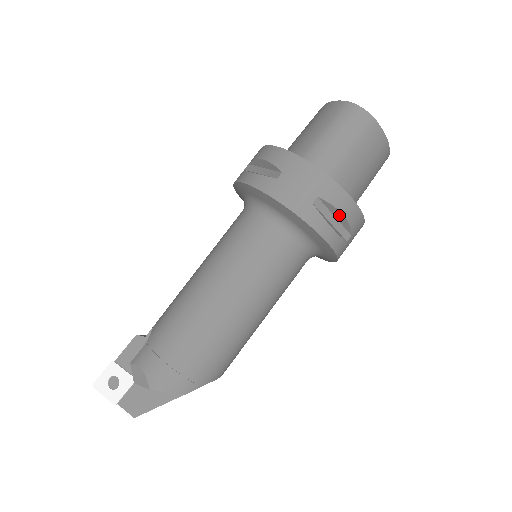
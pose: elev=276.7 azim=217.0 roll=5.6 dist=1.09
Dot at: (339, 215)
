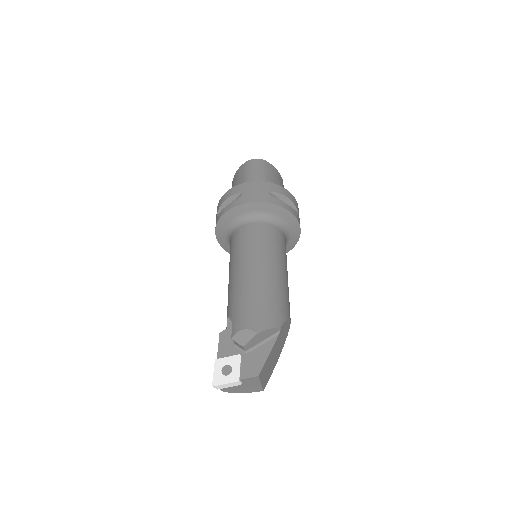
Dot at: (285, 199)
